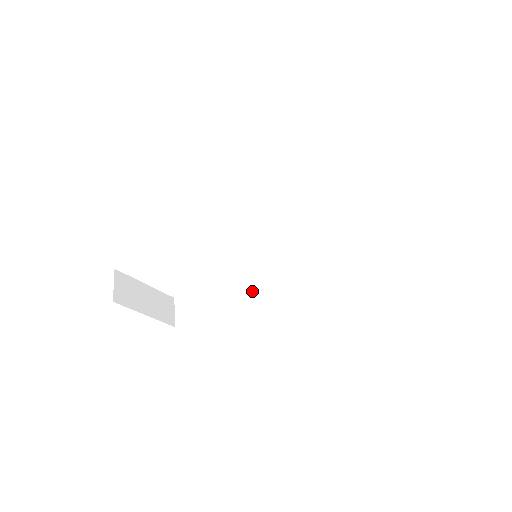
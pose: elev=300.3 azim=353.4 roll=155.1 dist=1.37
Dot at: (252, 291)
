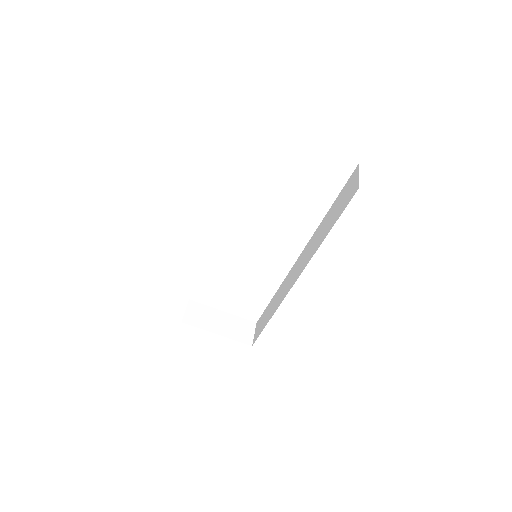
Dot at: (283, 294)
